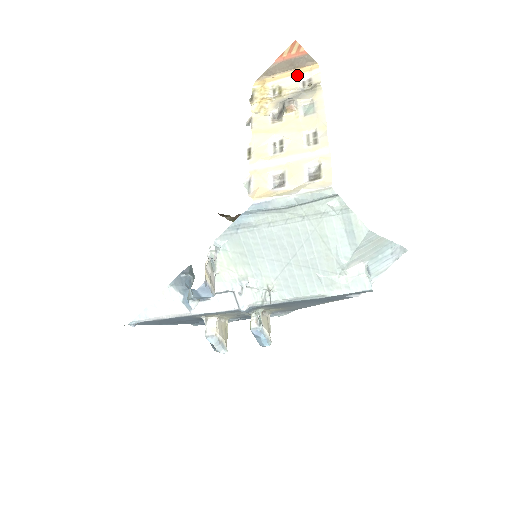
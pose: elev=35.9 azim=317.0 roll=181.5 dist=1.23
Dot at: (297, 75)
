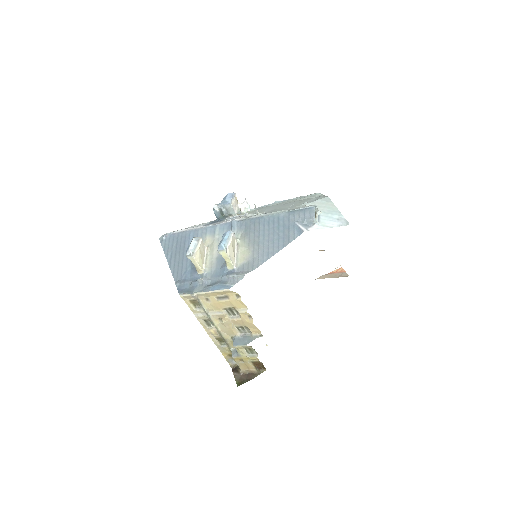
Dot at: occluded
